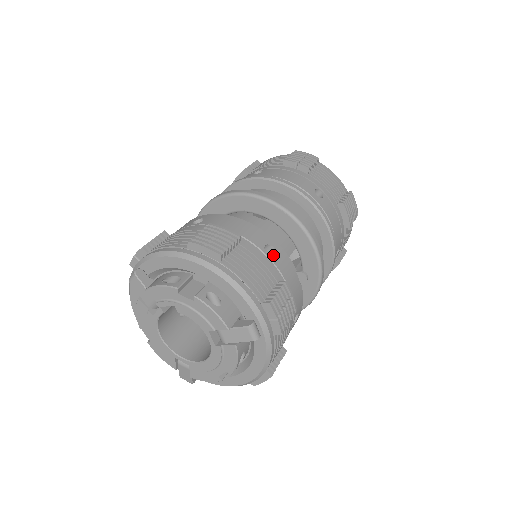
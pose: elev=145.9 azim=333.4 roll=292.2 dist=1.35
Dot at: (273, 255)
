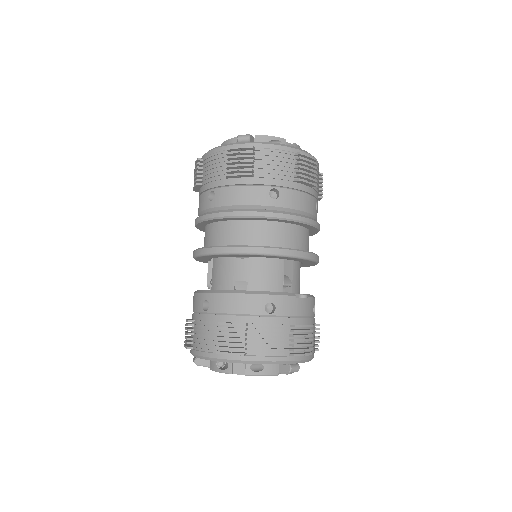
Dot at: (274, 307)
